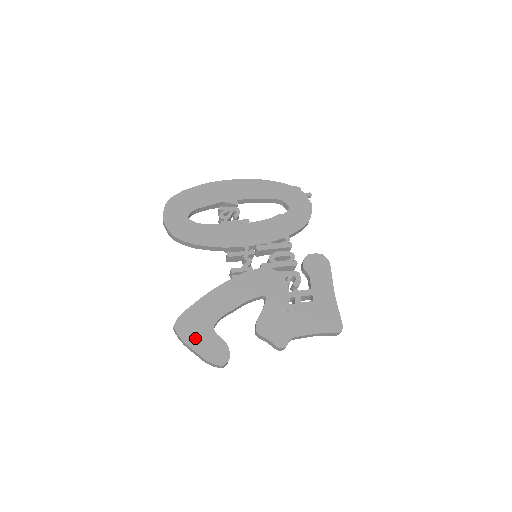
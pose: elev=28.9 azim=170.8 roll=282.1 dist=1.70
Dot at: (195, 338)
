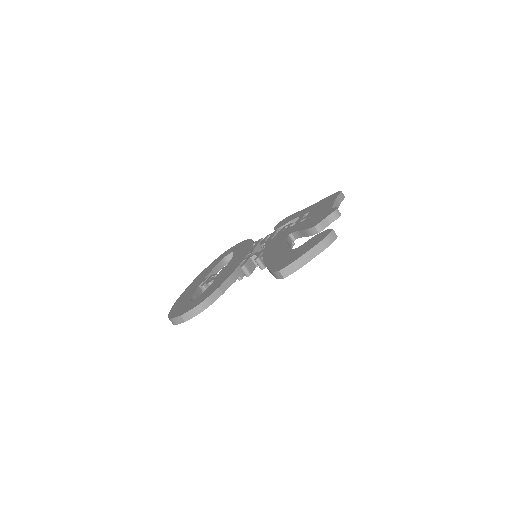
Dot at: (298, 254)
